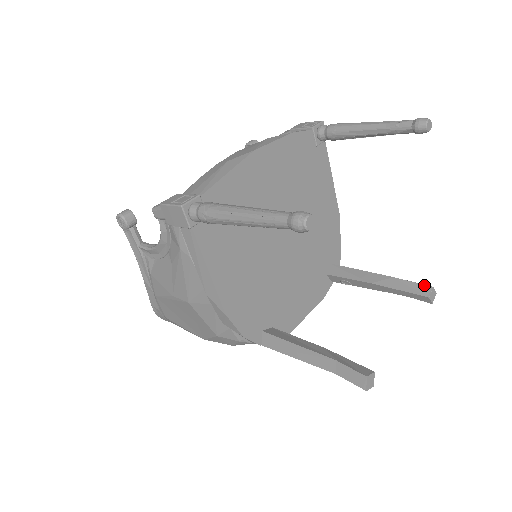
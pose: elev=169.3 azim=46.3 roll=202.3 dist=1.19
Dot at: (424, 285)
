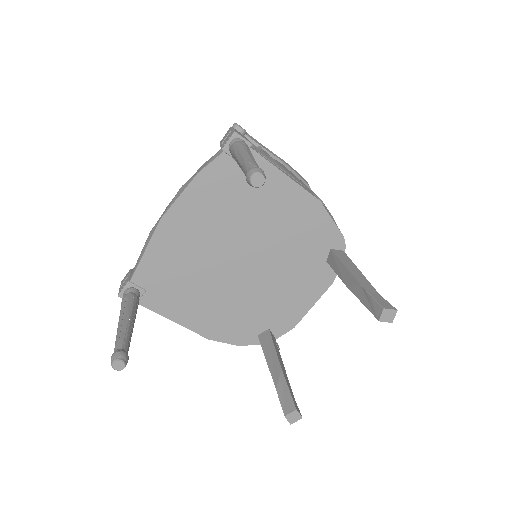
Dot at: (377, 304)
